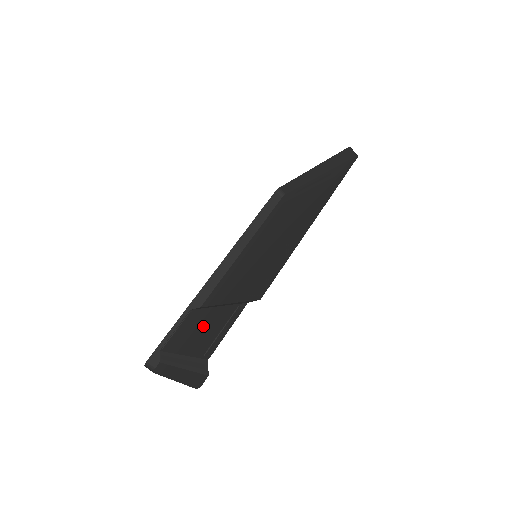
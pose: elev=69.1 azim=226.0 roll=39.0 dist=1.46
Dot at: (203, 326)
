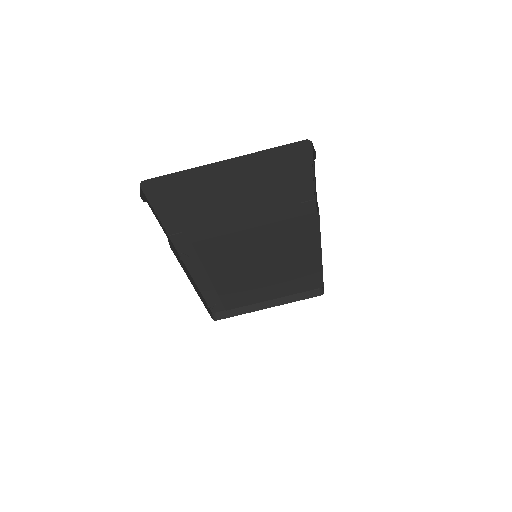
Dot at: occluded
